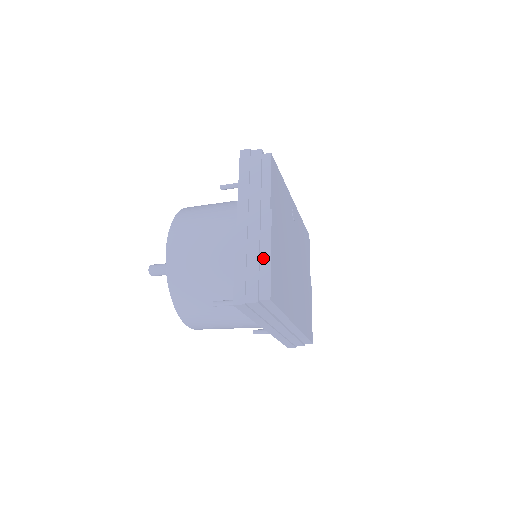
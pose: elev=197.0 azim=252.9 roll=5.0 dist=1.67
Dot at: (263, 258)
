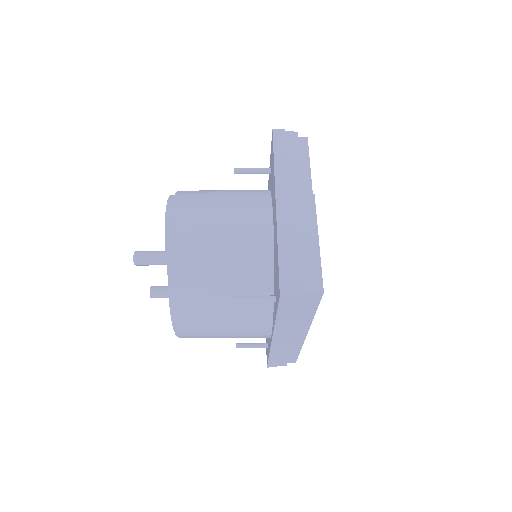
Dot at: (310, 246)
